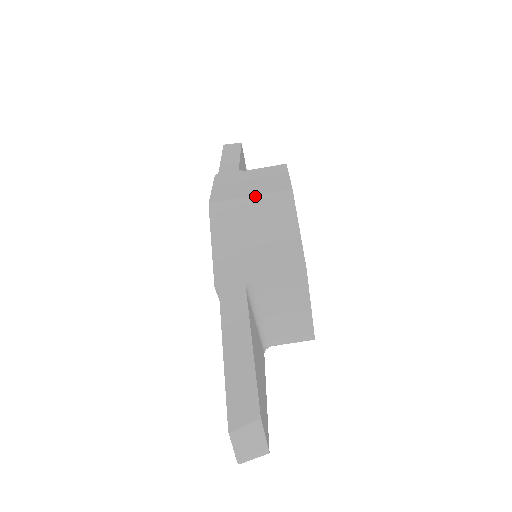
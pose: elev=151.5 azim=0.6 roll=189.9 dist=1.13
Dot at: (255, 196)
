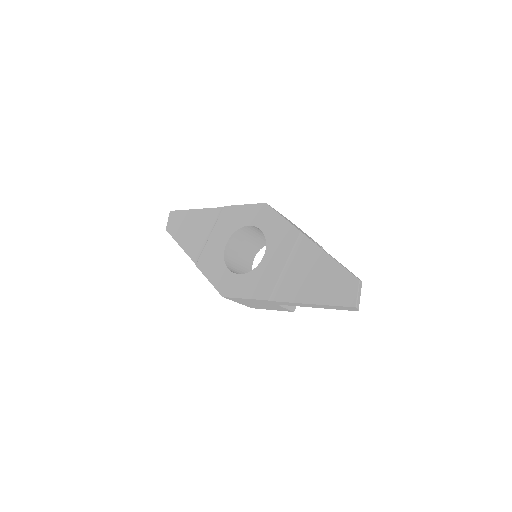
Dot at: (281, 214)
